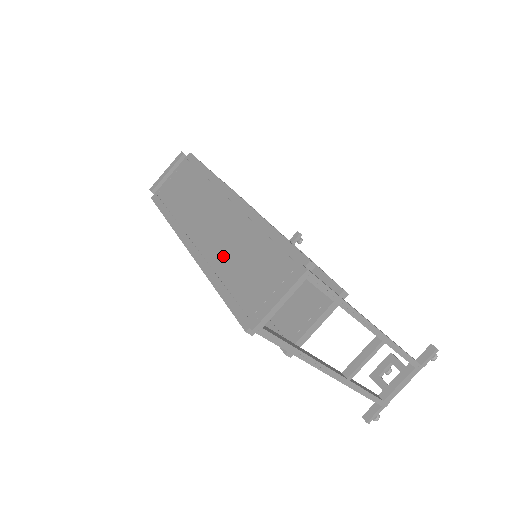
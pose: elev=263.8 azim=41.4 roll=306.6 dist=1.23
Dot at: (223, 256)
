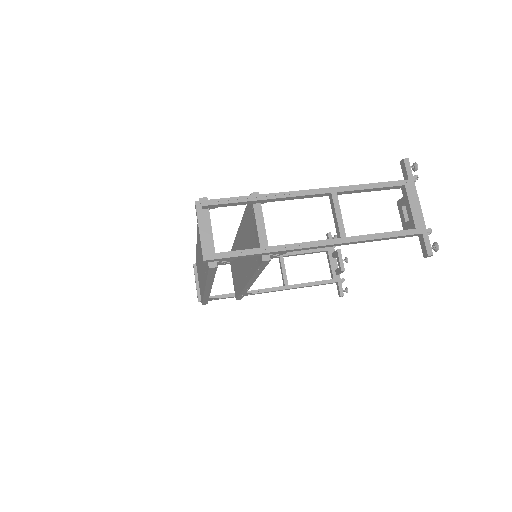
Dot at: (203, 264)
